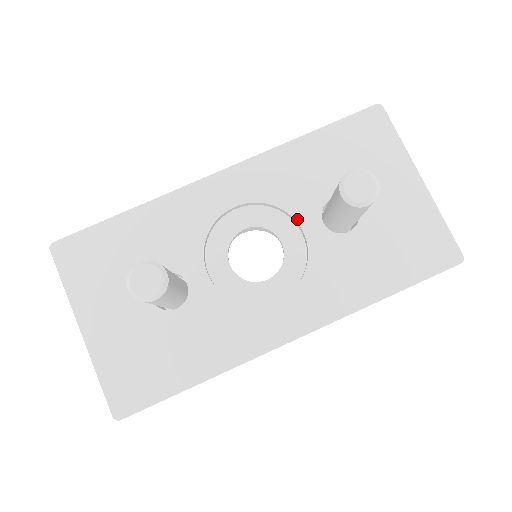
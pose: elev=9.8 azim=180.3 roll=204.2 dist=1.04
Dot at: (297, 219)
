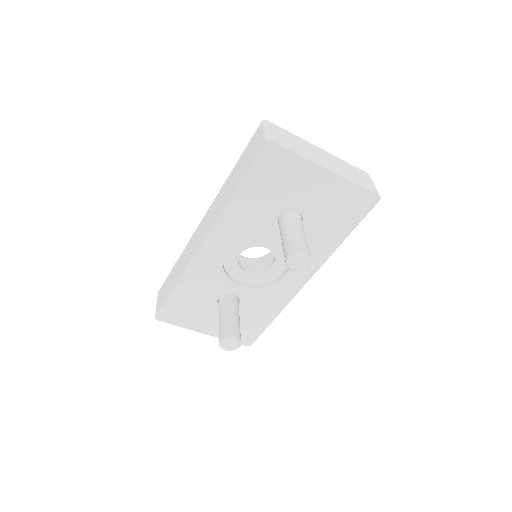
Dot at: (266, 238)
